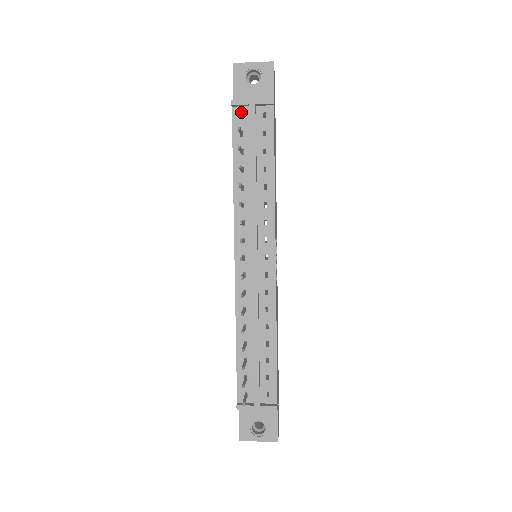
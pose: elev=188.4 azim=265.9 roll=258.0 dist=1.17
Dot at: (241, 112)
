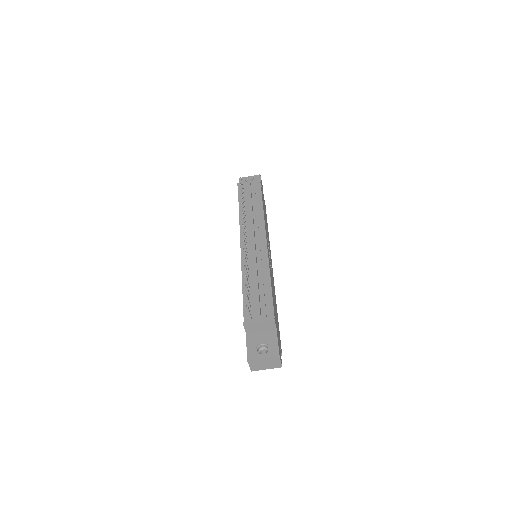
Dot at: (242, 185)
